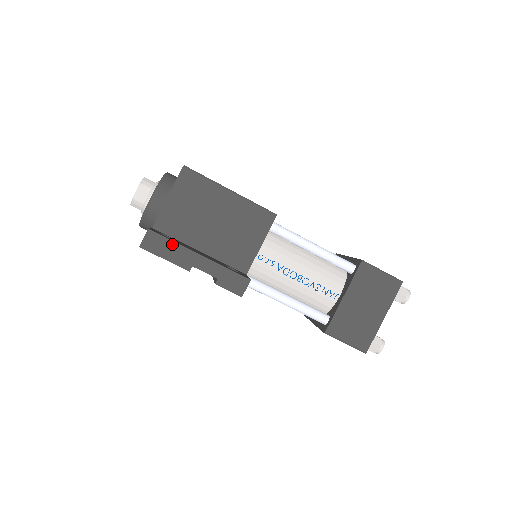
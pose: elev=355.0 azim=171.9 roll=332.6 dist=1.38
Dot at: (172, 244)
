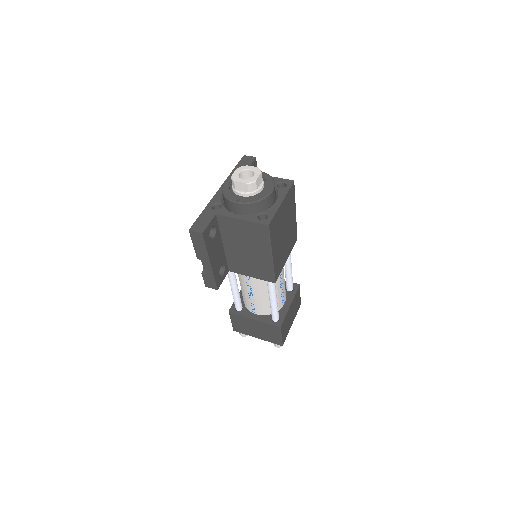
Dot at: (204, 248)
